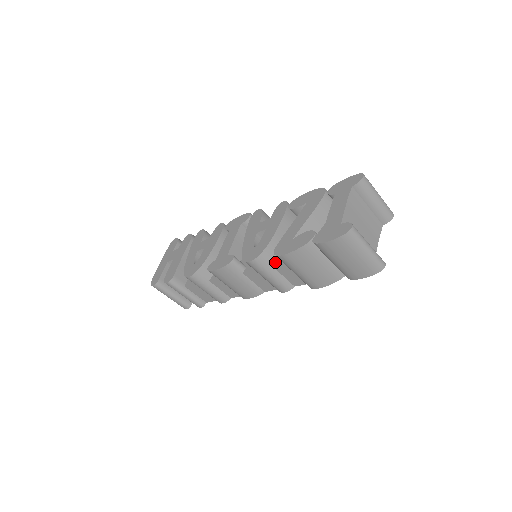
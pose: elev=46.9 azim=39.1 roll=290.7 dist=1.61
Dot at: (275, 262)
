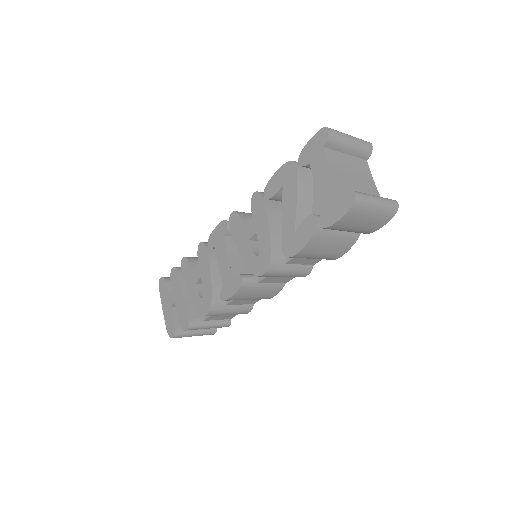
Dot at: (286, 259)
